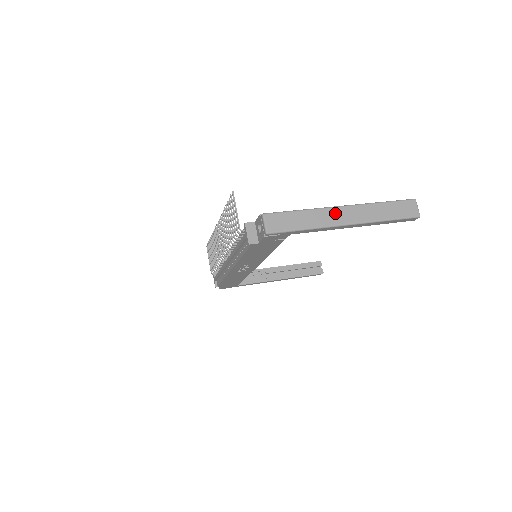
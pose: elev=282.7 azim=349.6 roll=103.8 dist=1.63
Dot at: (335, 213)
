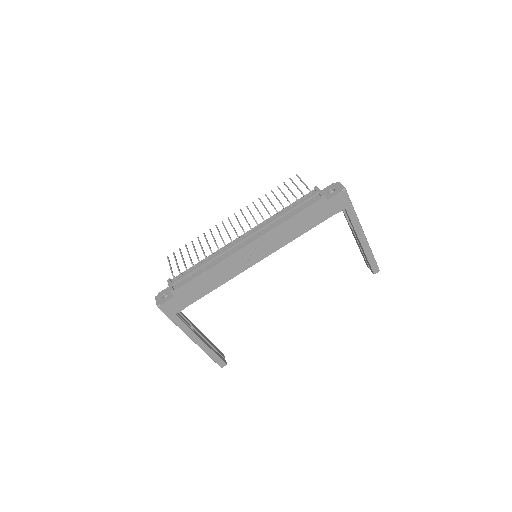
Dot at: occluded
